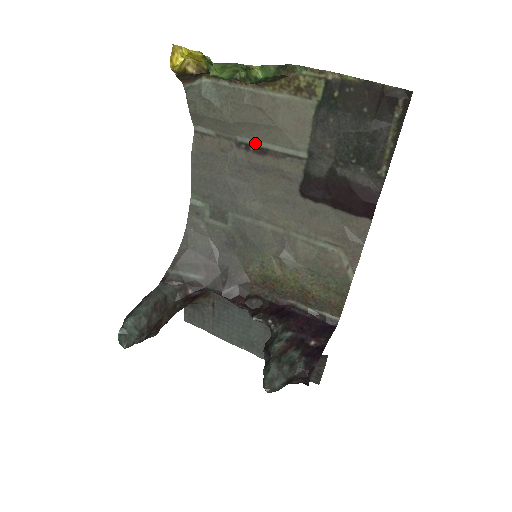
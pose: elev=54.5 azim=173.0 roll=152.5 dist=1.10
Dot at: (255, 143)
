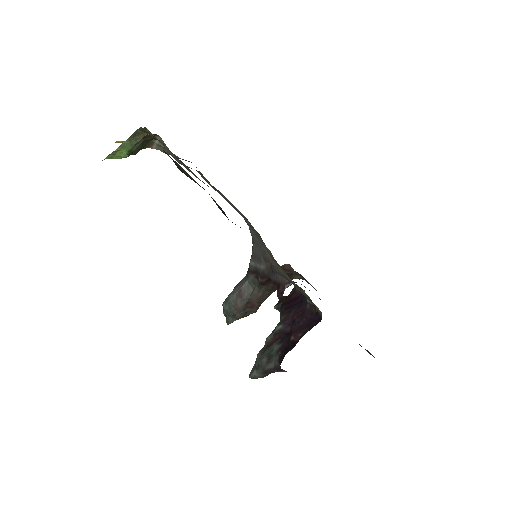
Dot at: occluded
